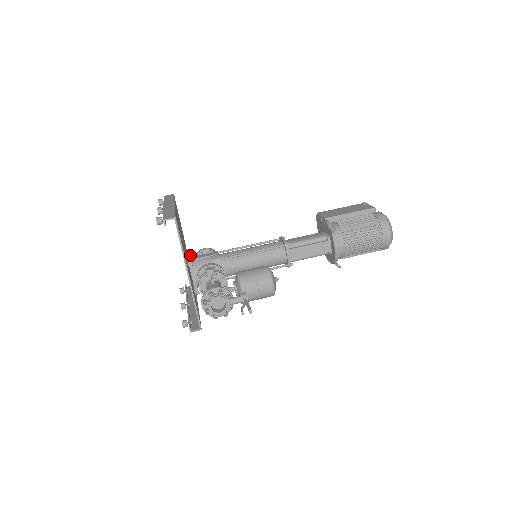
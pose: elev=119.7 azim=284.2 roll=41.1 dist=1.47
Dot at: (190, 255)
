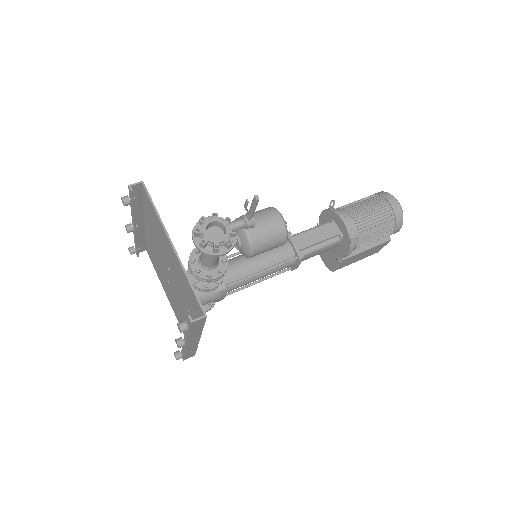
Dot at: occluded
